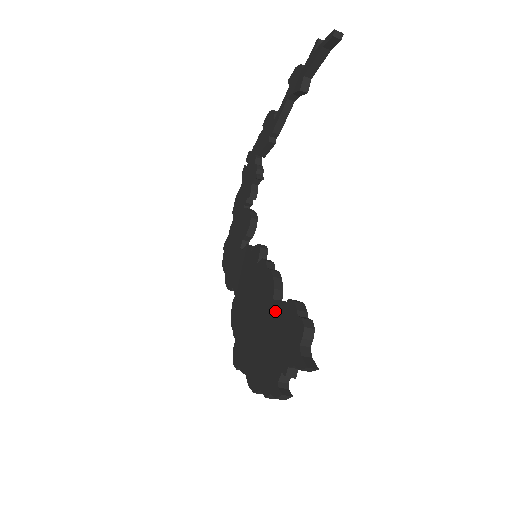
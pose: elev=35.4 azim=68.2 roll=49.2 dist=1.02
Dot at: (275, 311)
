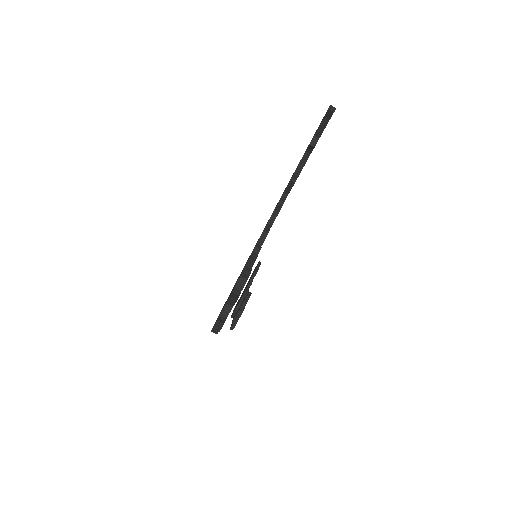
Dot at: occluded
